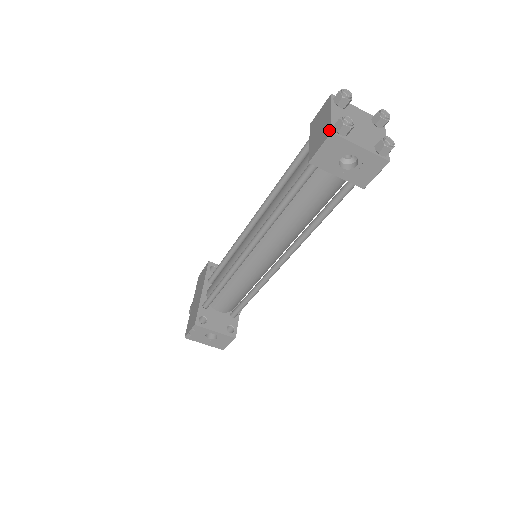
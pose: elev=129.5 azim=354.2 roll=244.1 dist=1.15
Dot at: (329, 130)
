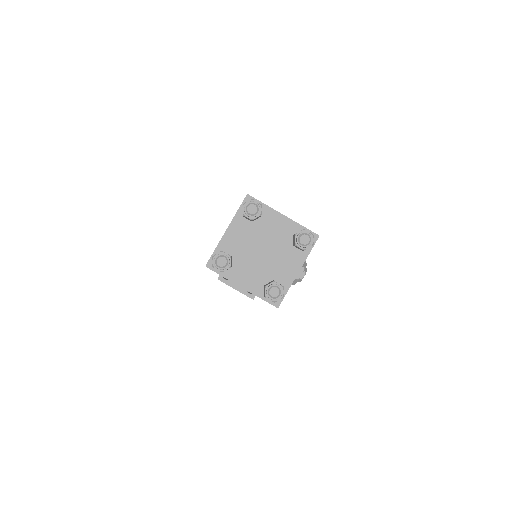
Dot at: occluded
